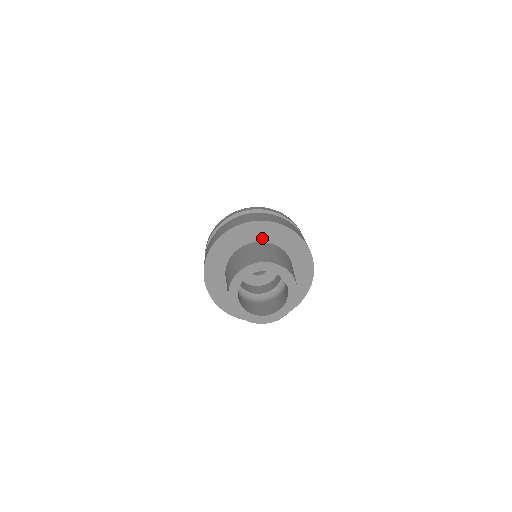
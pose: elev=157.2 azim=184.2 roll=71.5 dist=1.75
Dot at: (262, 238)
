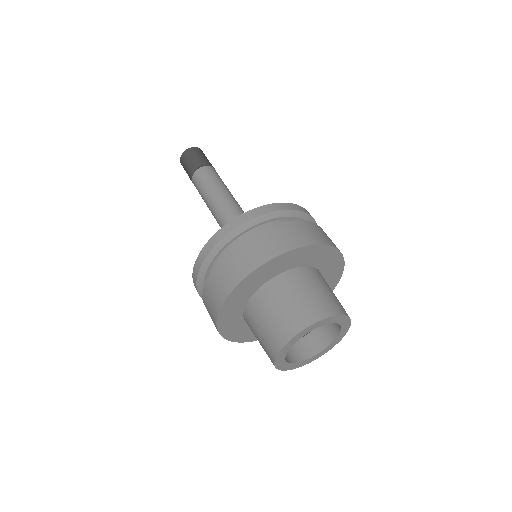
Dot at: (290, 266)
